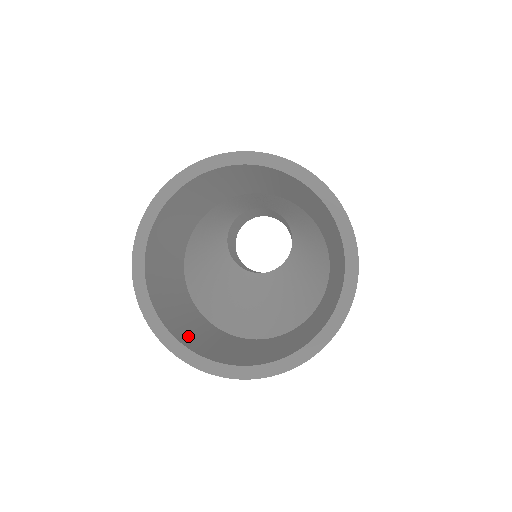
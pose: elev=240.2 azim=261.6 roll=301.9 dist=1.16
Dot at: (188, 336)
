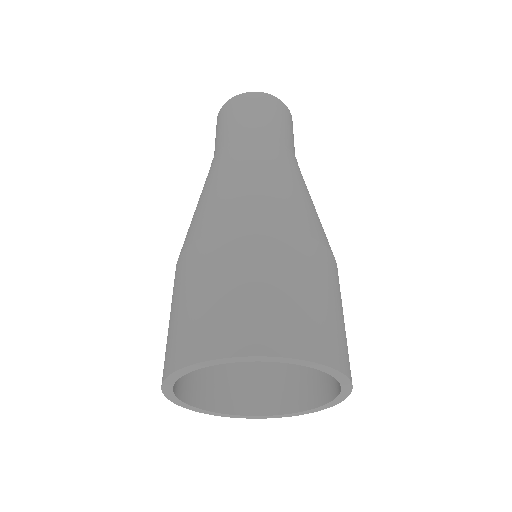
Dot at: (207, 383)
